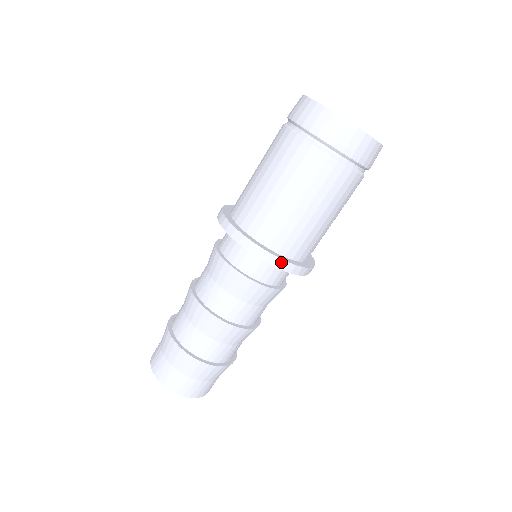
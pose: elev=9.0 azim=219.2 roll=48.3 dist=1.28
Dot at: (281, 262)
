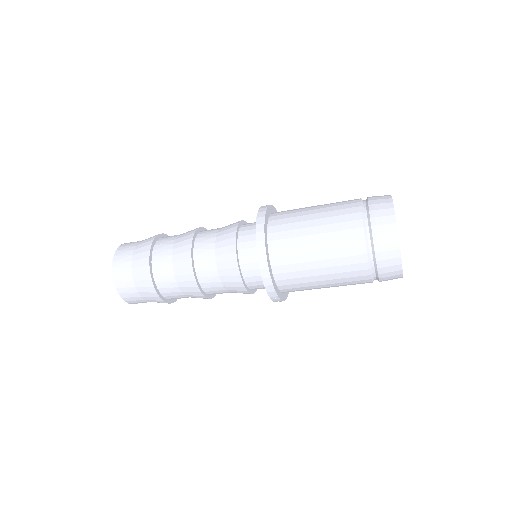
Dot at: (264, 254)
